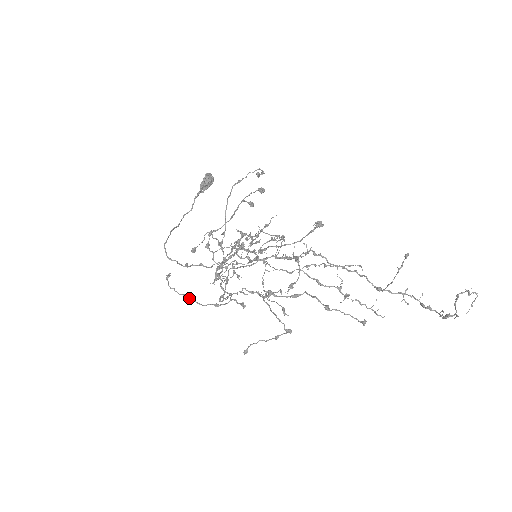
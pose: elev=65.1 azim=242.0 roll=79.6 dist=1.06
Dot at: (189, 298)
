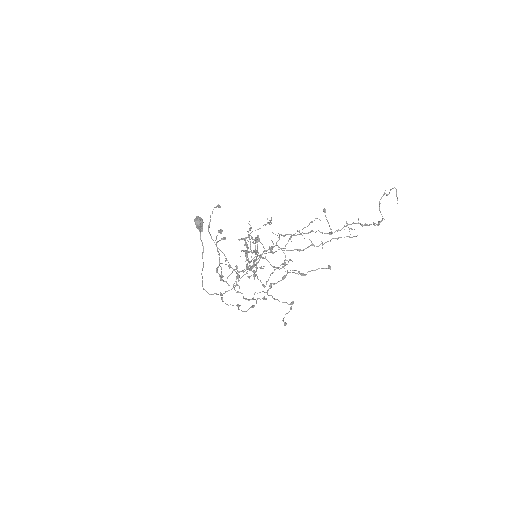
Dot at: occluded
